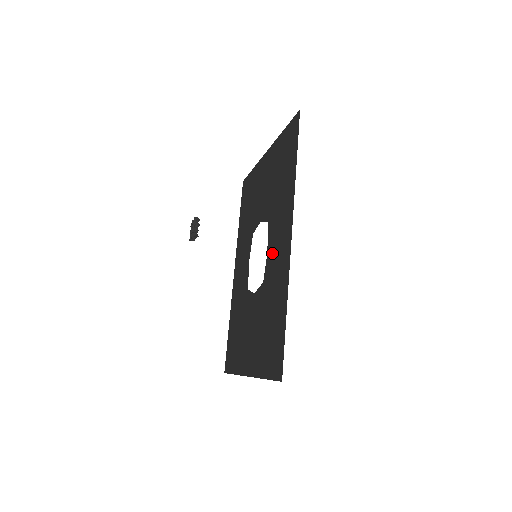
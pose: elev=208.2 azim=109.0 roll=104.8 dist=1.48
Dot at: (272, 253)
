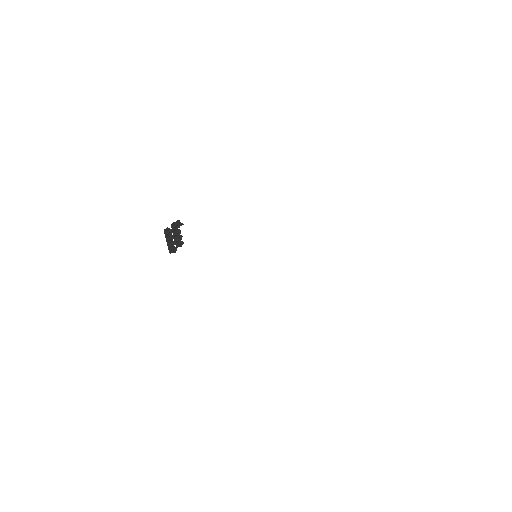
Dot at: occluded
